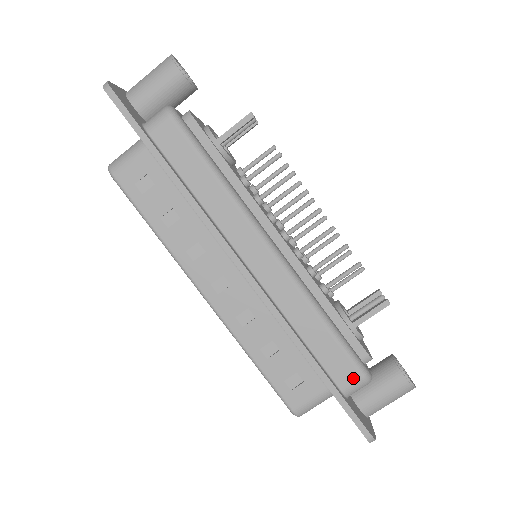
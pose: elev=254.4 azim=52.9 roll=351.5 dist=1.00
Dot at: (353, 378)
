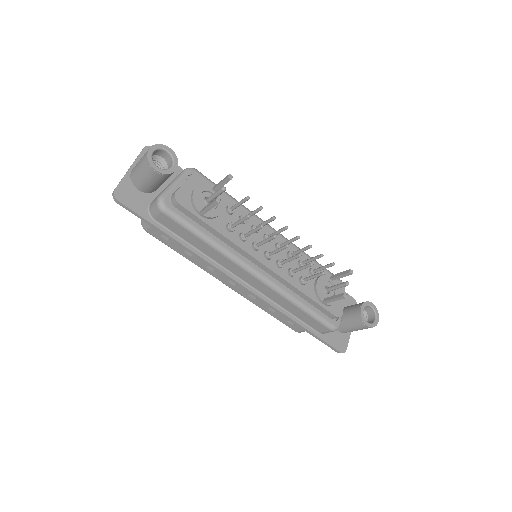
Dot at: (325, 330)
